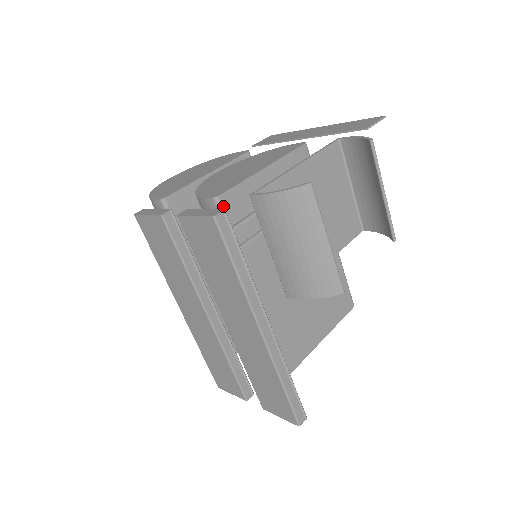
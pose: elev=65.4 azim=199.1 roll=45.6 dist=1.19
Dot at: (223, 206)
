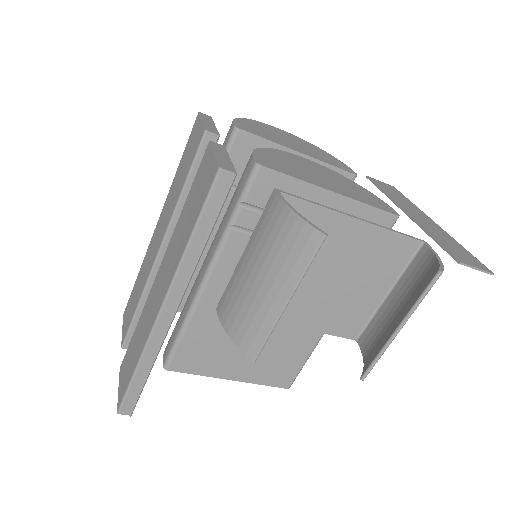
Dot at: (256, 178)
